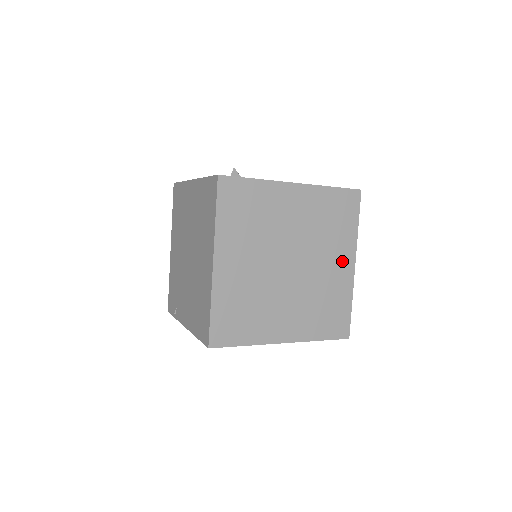
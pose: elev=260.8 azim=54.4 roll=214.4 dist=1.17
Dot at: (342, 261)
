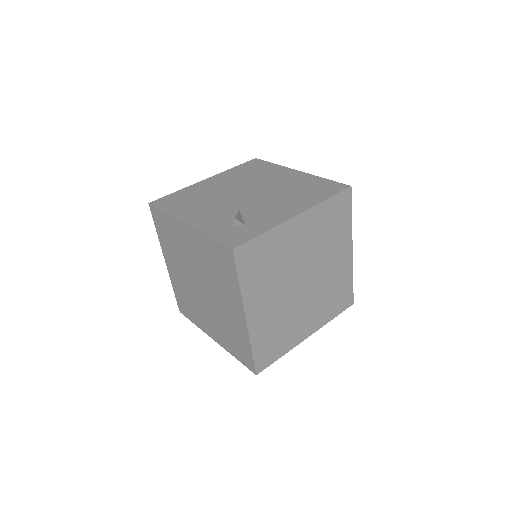
Dot at: (342, 253)
